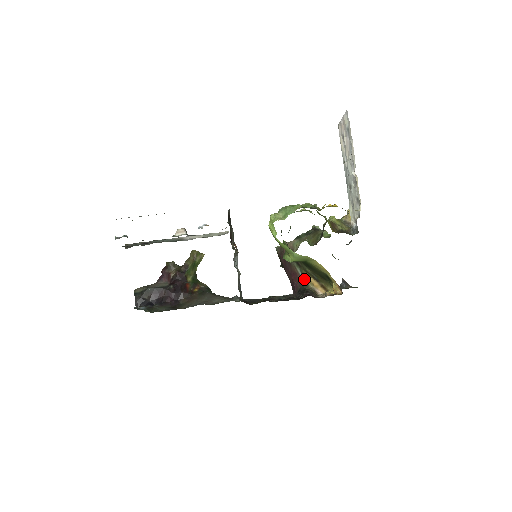
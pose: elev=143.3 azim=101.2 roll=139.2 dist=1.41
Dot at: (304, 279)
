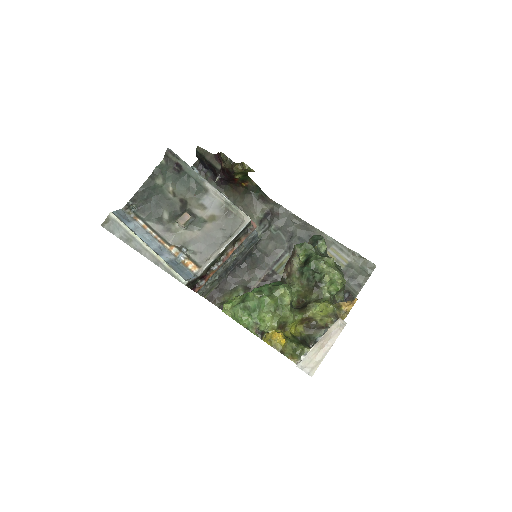
Dot at: occluded
